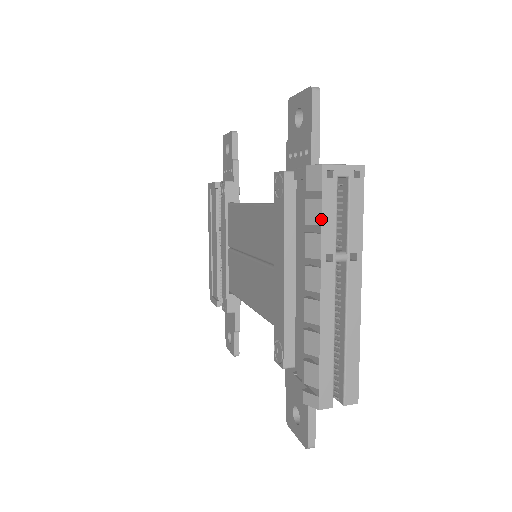
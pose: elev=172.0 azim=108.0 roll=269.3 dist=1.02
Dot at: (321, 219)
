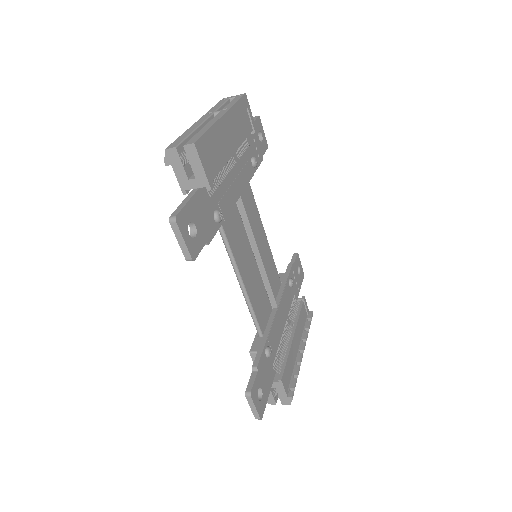
Dot at: (213, 107)
